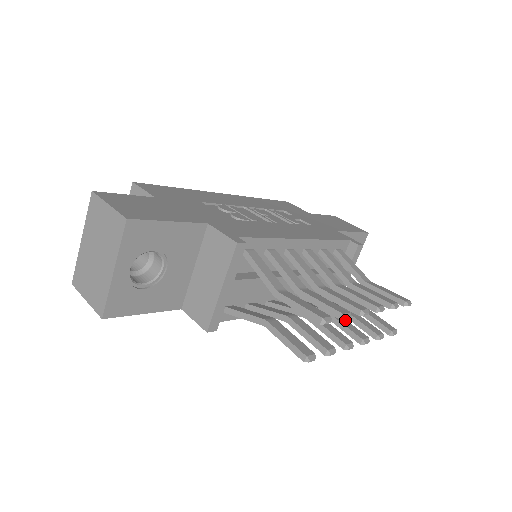
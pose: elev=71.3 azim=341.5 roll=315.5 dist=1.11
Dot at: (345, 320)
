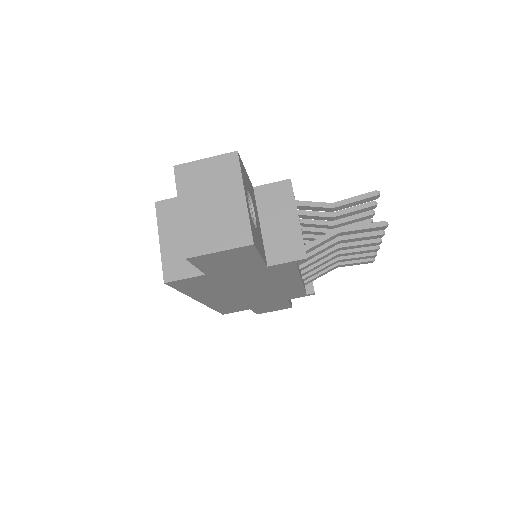
Dot at: occluded
